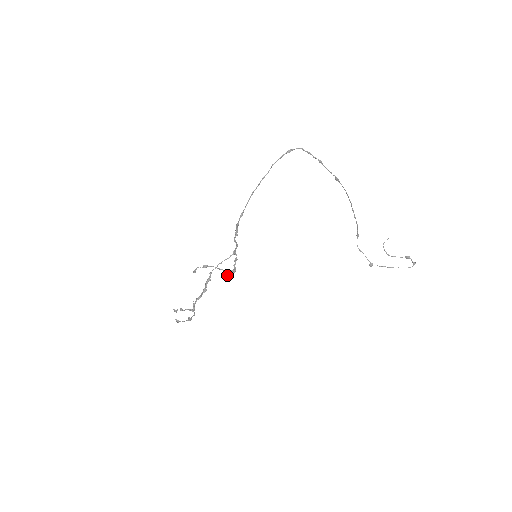
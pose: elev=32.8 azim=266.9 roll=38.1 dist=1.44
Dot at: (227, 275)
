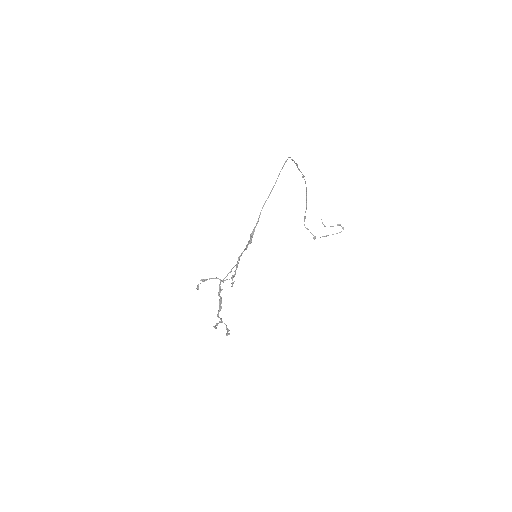
Dot at: occluded
